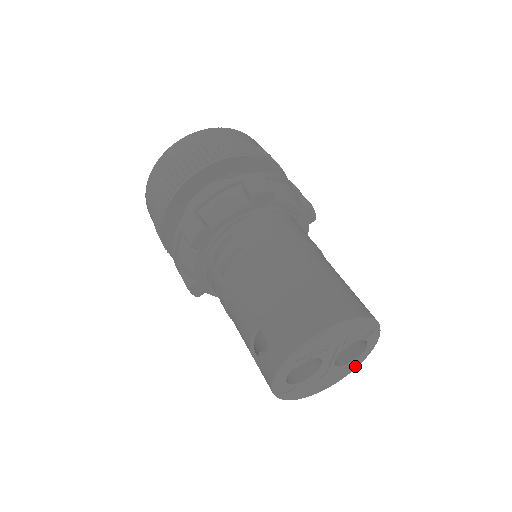
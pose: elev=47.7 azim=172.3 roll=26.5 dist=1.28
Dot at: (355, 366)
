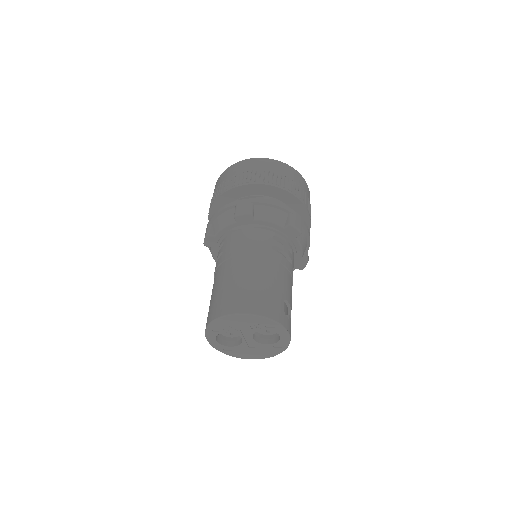
Dot at: (283, 348)
